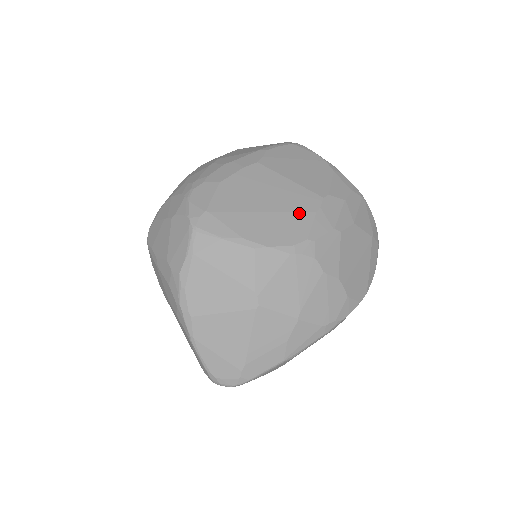
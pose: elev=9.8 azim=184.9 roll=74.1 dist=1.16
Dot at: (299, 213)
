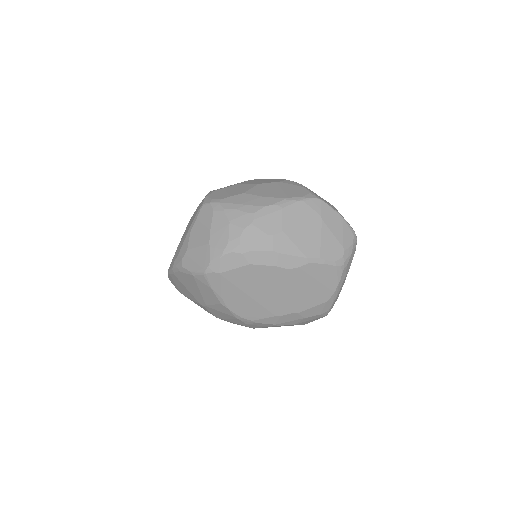
Dot at: (266, 310)
